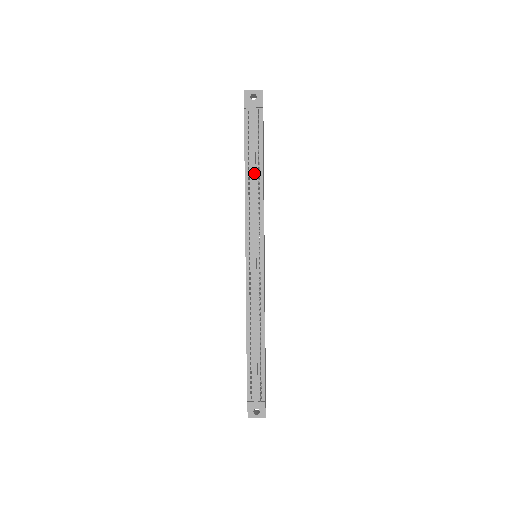
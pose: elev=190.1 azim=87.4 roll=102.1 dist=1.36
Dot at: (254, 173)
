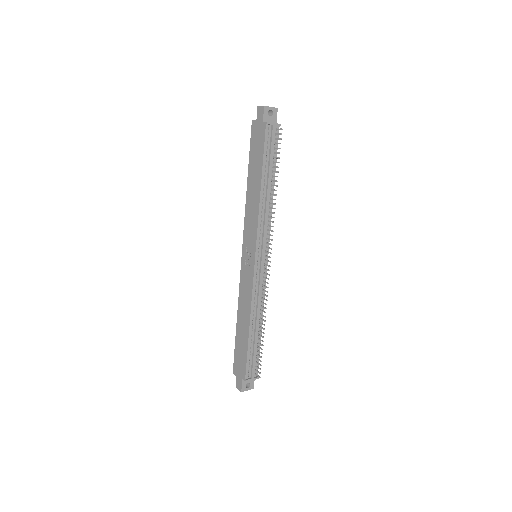
Dot at: (269, 185)
